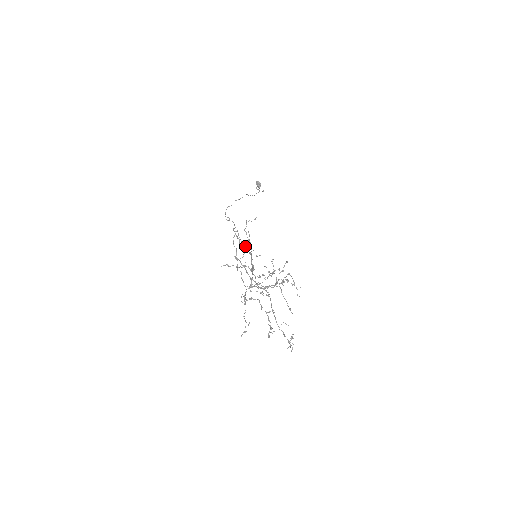
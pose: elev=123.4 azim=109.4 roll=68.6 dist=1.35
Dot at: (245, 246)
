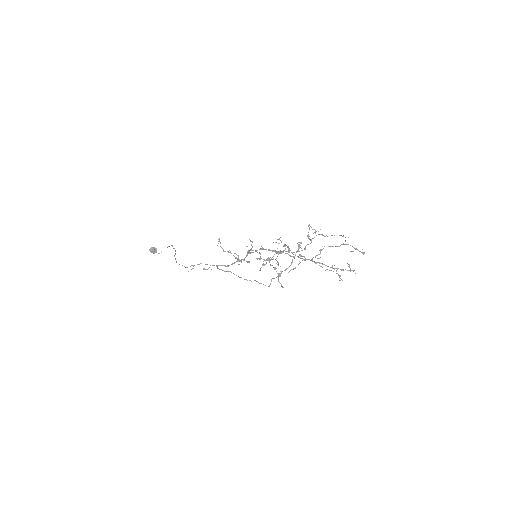
Dot at: (250, 249)
